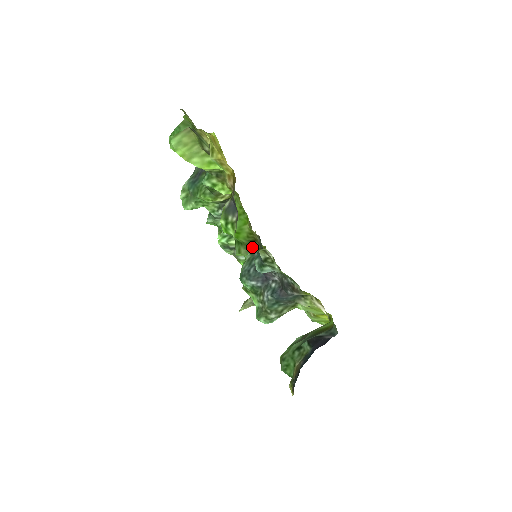
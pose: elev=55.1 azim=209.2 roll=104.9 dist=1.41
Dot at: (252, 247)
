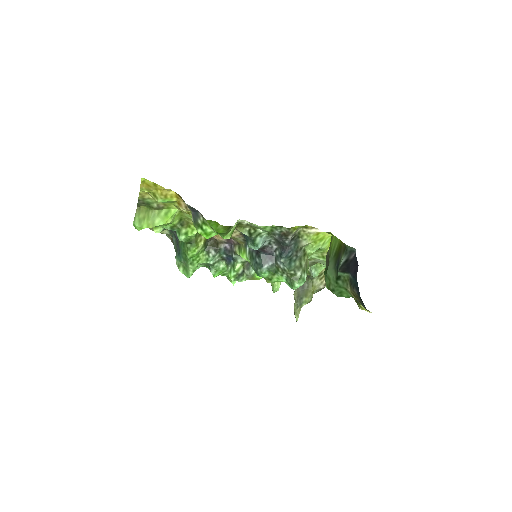
Dot at: occluded
